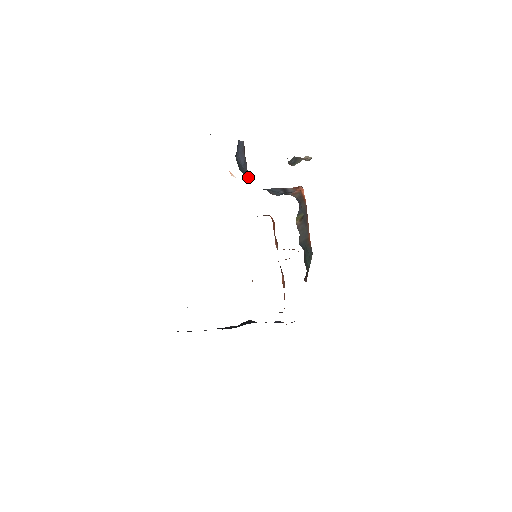
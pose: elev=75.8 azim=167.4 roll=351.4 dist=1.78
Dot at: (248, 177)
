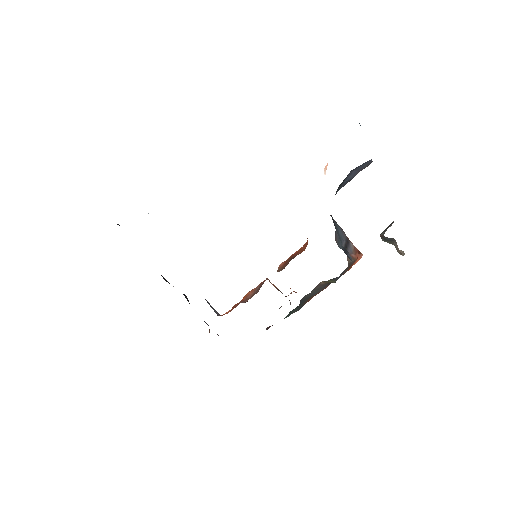
Dot at: occluded
